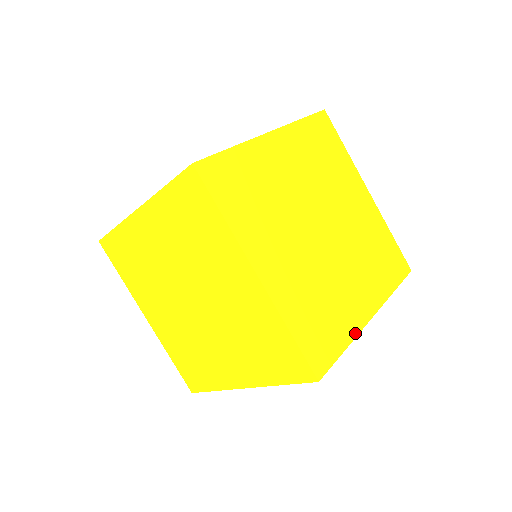
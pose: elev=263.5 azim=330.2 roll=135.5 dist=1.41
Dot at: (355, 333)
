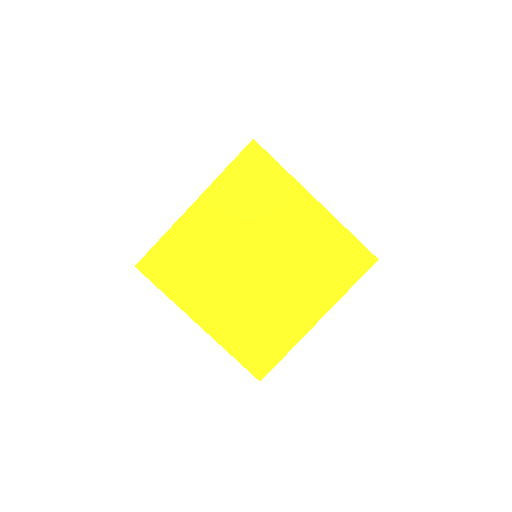
Dot at: (297, 339)
